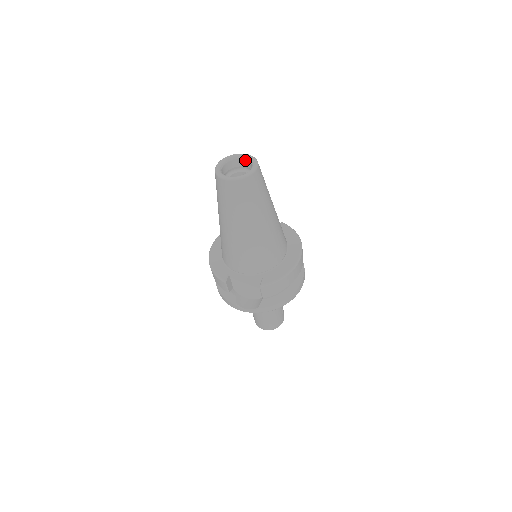
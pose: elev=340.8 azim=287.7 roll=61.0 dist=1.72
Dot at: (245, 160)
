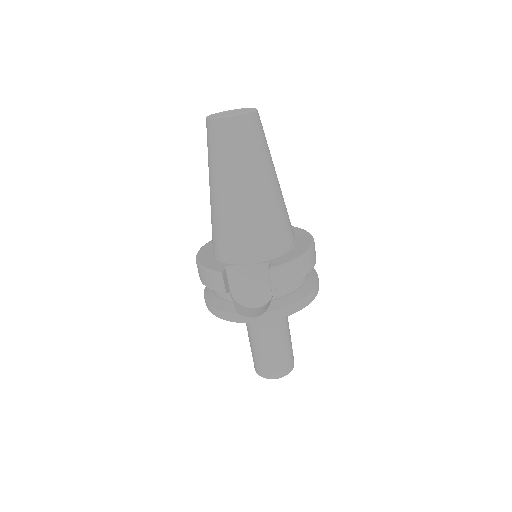
Dot at: occluded
